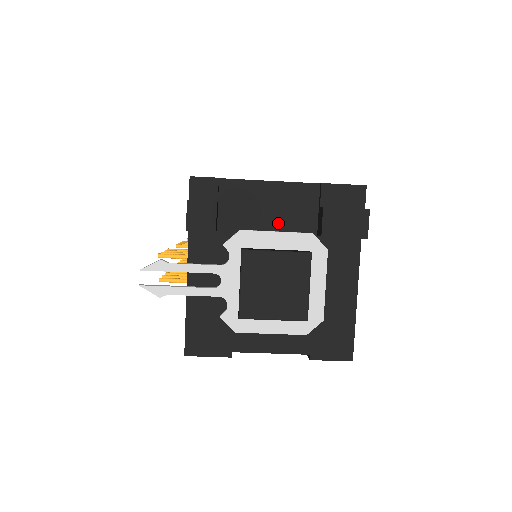
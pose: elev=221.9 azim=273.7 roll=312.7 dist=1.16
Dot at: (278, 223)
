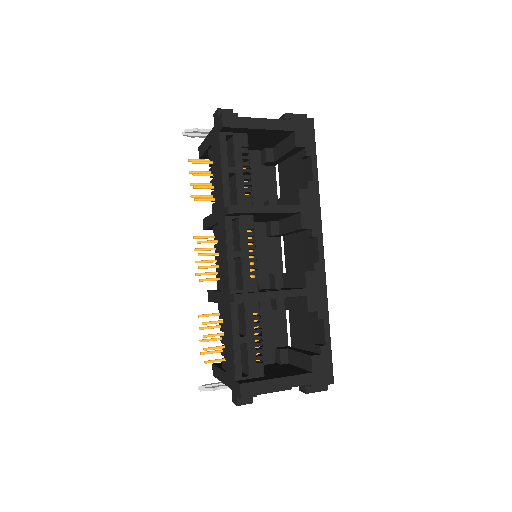
Dot at: occluded
